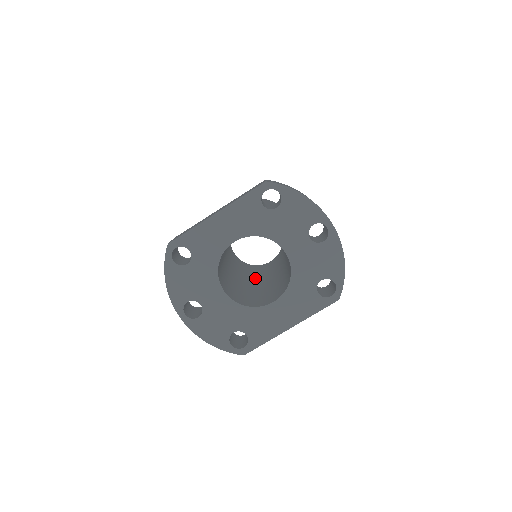
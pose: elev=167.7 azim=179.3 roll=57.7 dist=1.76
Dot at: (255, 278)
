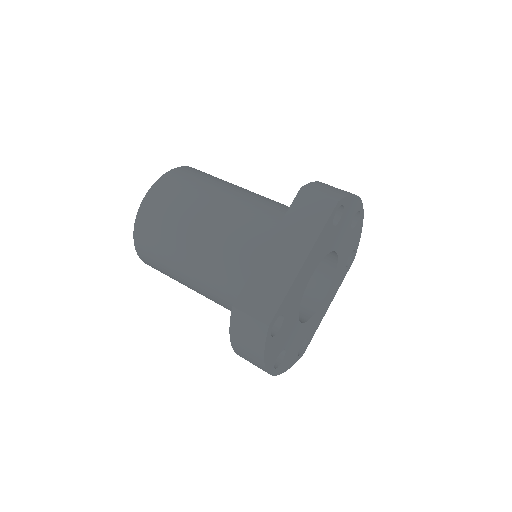
Dot at: occluded
